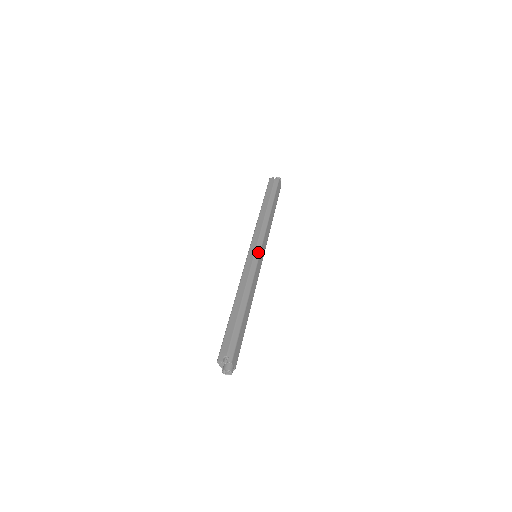
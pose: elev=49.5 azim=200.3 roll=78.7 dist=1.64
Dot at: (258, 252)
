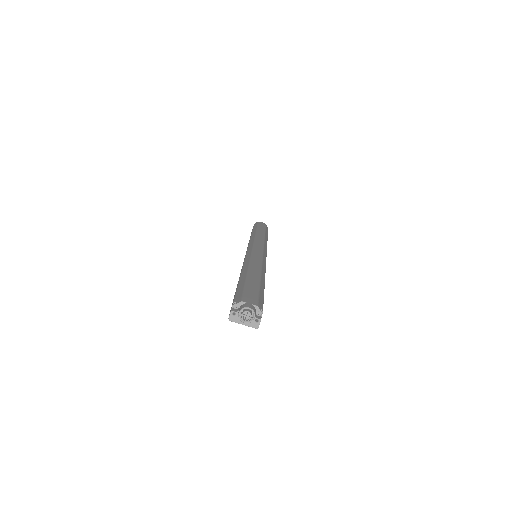
Dot at: (250, 248)
